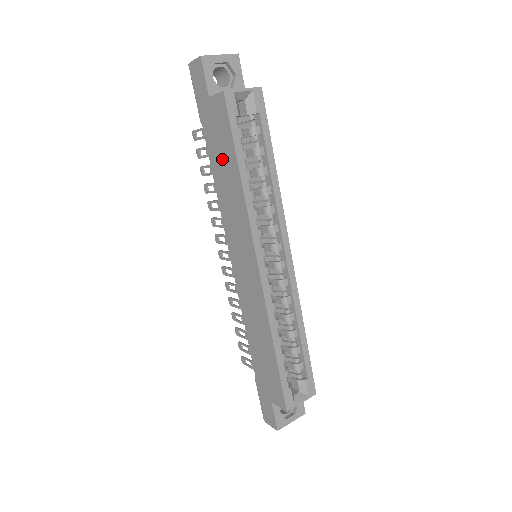
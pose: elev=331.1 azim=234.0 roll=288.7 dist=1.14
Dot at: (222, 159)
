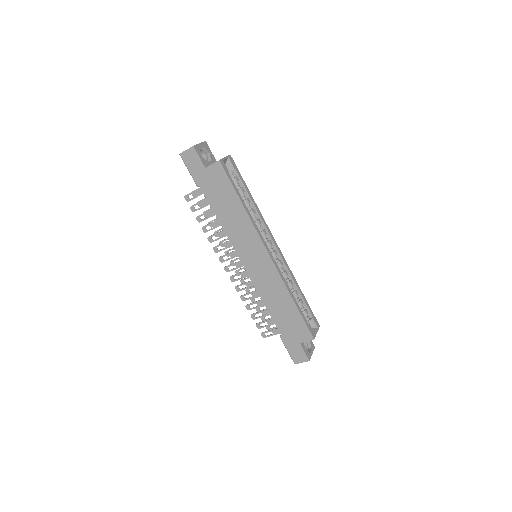
Dot at: (224, 201)
